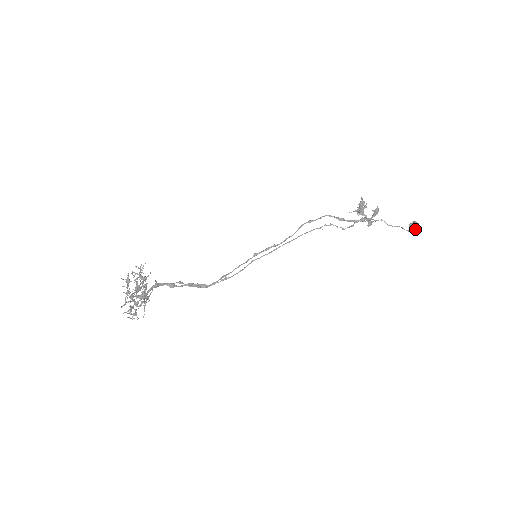
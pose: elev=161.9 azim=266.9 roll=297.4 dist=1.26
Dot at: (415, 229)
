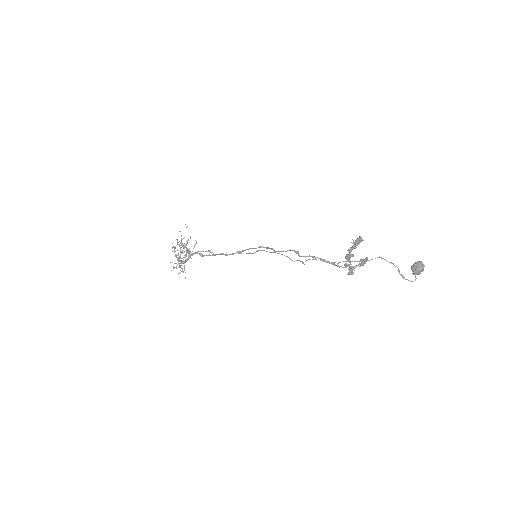
Dot at: (413, 274)
